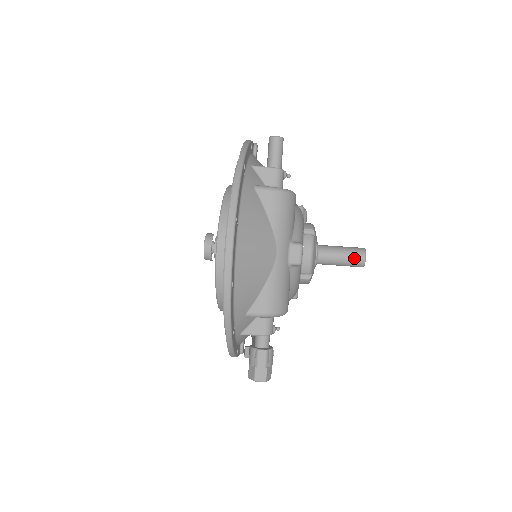
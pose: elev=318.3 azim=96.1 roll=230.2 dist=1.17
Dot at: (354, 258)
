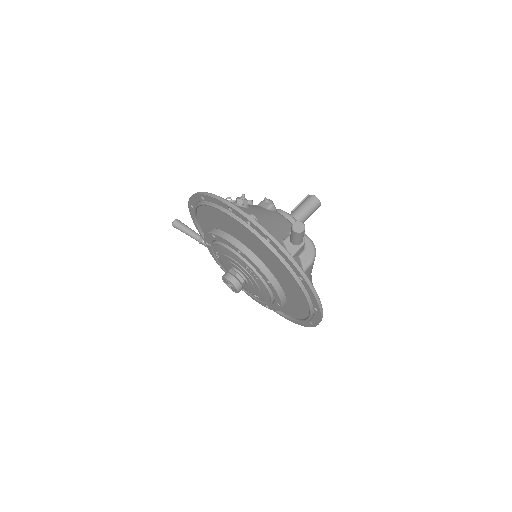
Dot at: (315, 210)
